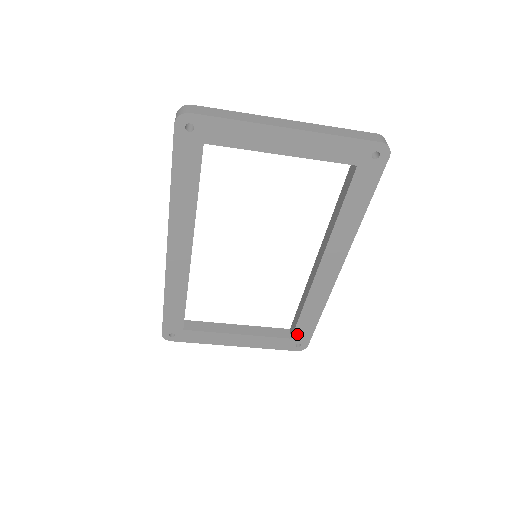
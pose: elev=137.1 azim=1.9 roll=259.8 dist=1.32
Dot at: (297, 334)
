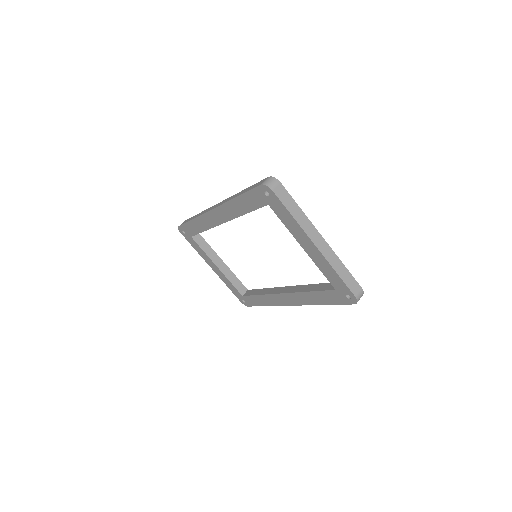
Dot at: (247, 298)
